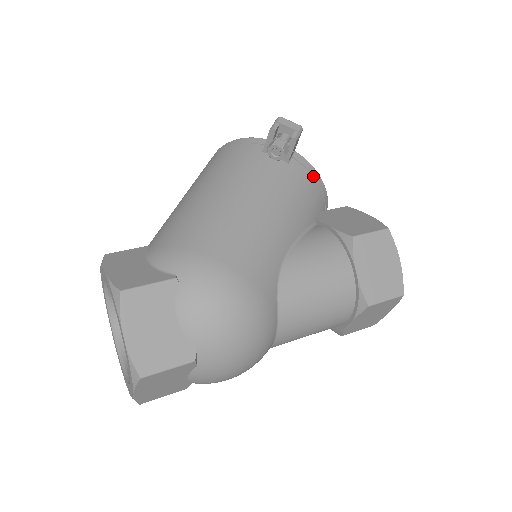
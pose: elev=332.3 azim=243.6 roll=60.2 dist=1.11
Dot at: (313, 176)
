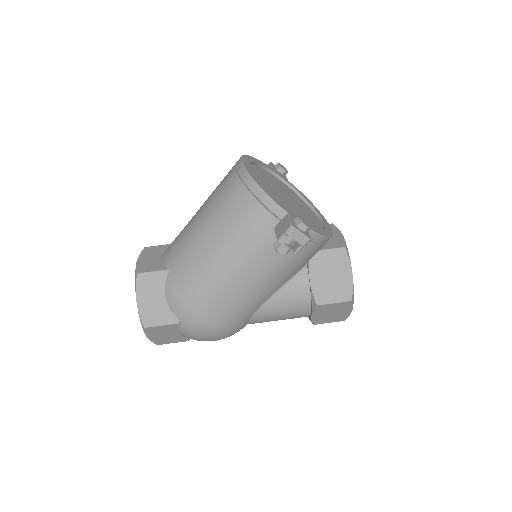
Dot at: (317, 242)
